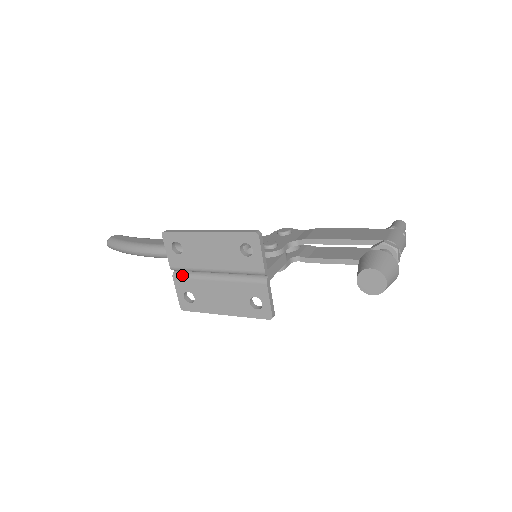
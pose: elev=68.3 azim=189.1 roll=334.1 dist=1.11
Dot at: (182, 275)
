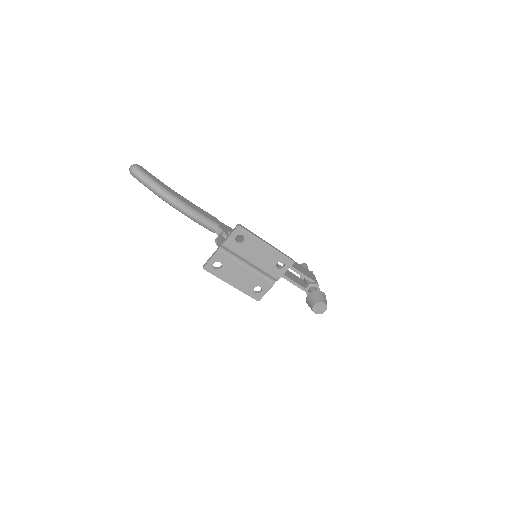
Dot at: (226, 252)
